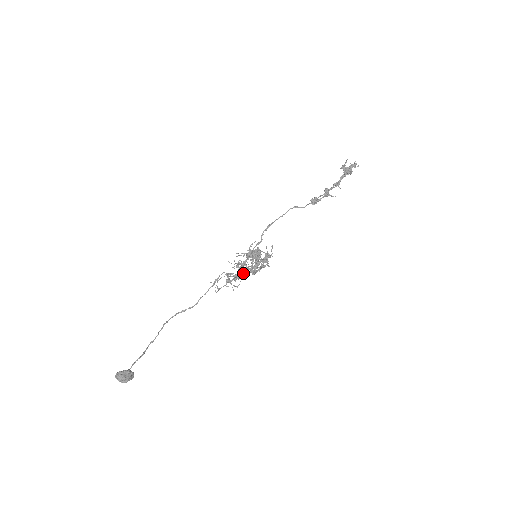
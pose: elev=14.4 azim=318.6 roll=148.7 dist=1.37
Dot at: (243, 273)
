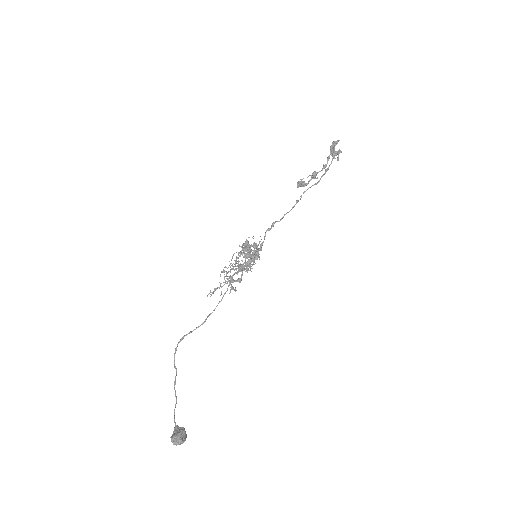
Dot at: occluded
